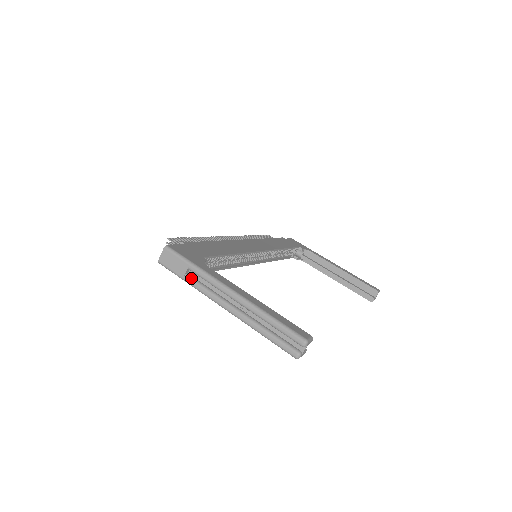
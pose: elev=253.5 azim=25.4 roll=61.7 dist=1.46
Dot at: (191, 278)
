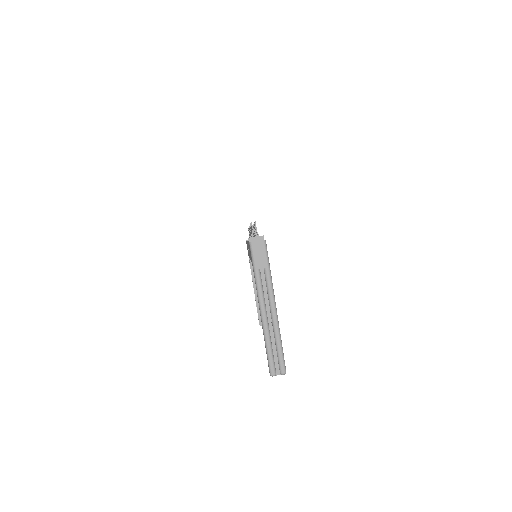
Dot at: (260, 275)
